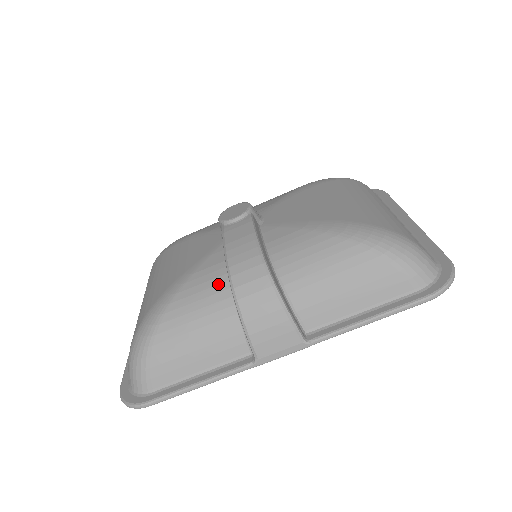
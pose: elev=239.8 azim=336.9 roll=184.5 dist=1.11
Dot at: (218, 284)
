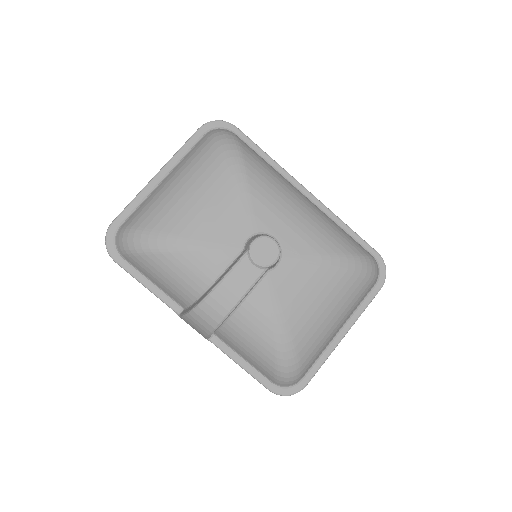
Dot at: (202, 280)
